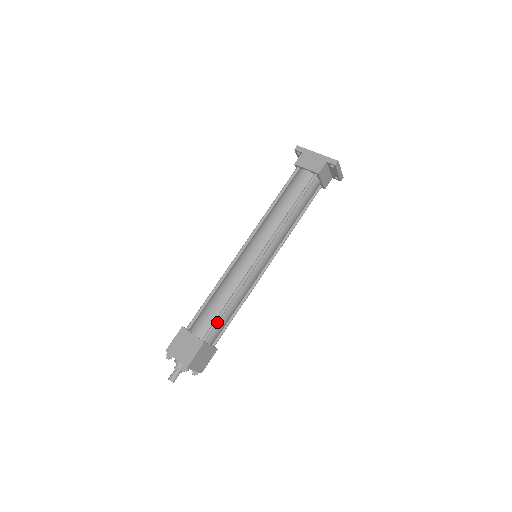
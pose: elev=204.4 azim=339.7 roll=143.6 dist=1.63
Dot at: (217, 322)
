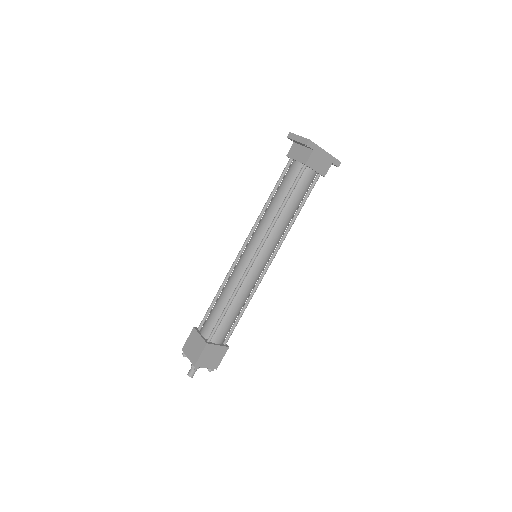
Dot at: occluded
